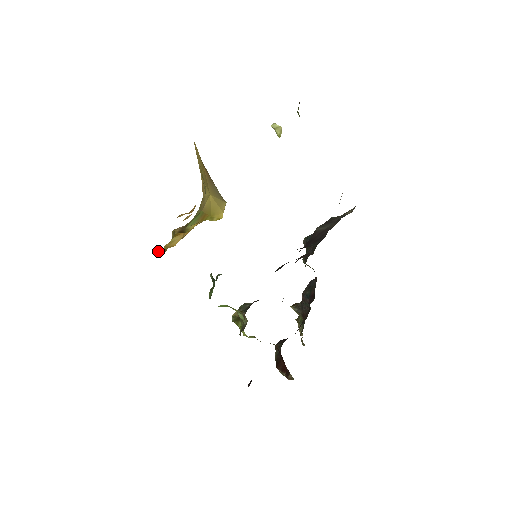
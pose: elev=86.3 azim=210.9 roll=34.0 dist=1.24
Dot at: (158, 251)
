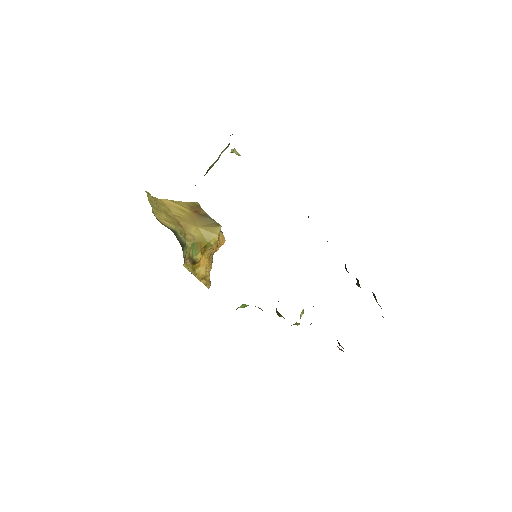
Dot at: occluded
